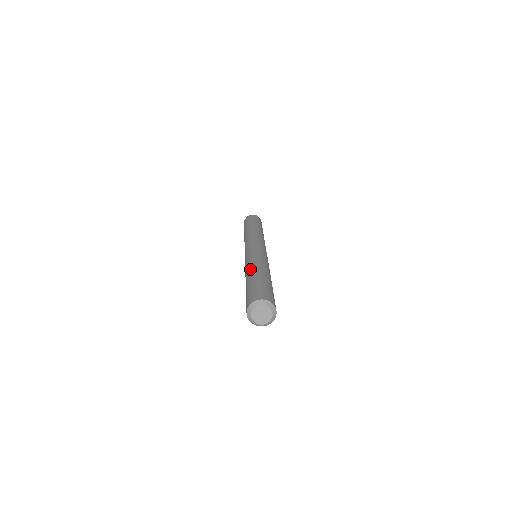
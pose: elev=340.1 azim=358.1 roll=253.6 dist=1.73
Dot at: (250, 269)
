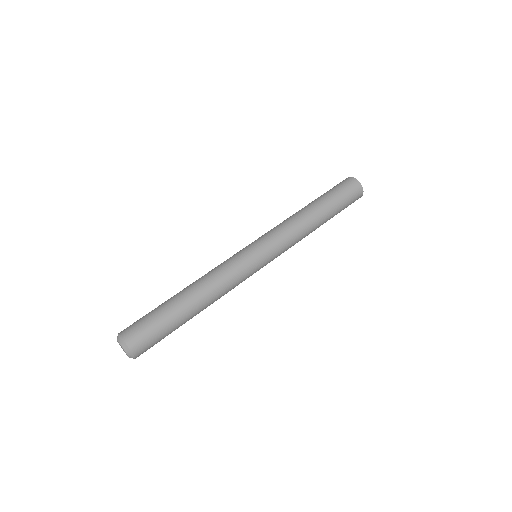
Dot at: (197, 288)
